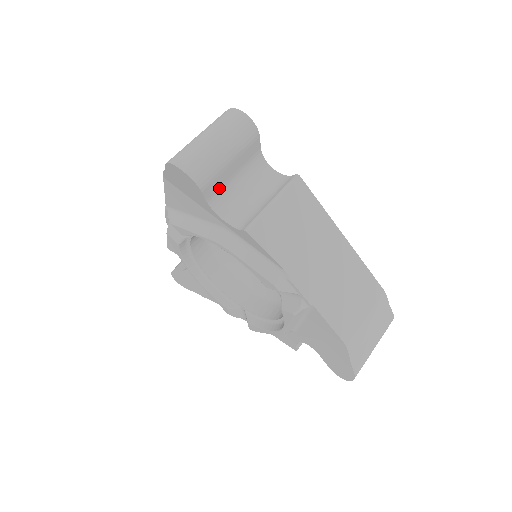
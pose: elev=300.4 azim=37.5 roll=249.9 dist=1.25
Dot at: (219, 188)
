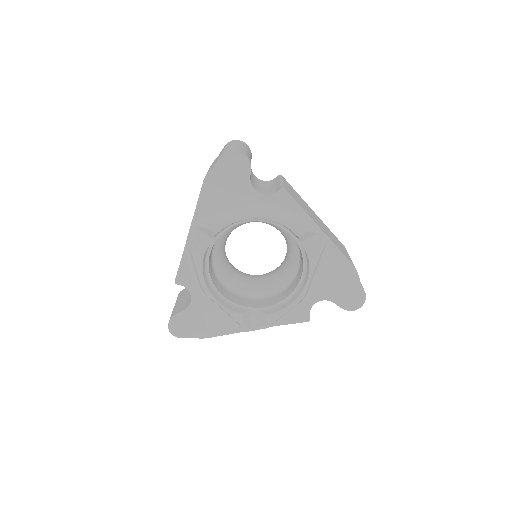
Dot at: occluded
